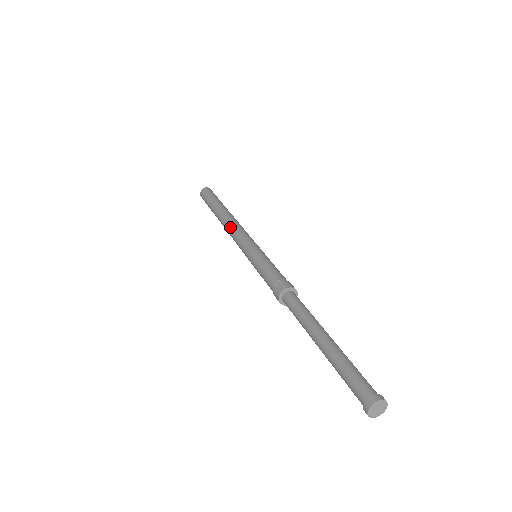
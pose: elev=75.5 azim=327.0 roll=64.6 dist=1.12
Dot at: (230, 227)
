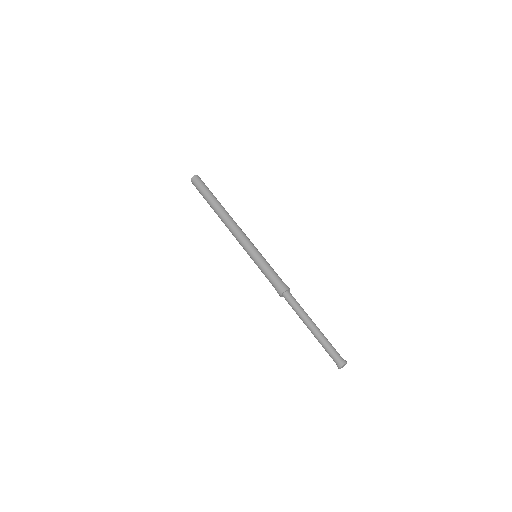
Dot at: (230, 229)
